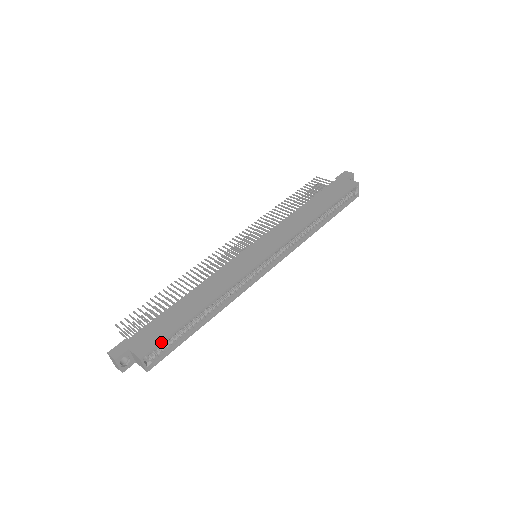
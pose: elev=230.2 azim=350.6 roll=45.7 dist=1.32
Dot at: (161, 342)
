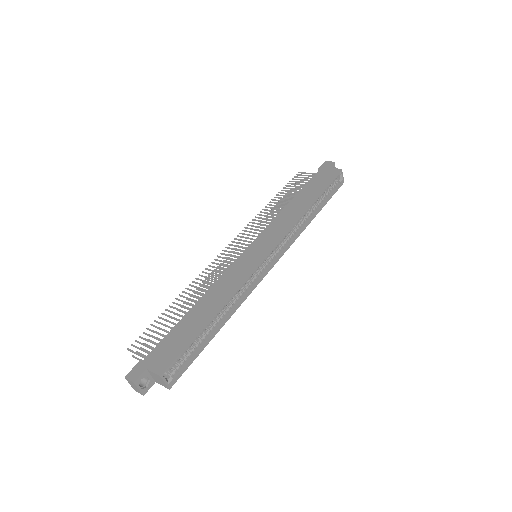
Dot at: (178, 355)
